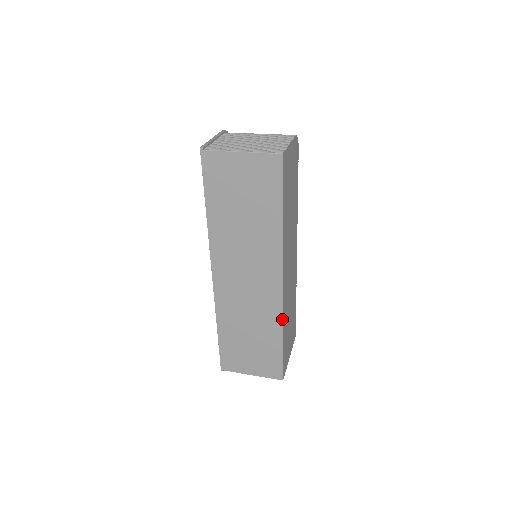
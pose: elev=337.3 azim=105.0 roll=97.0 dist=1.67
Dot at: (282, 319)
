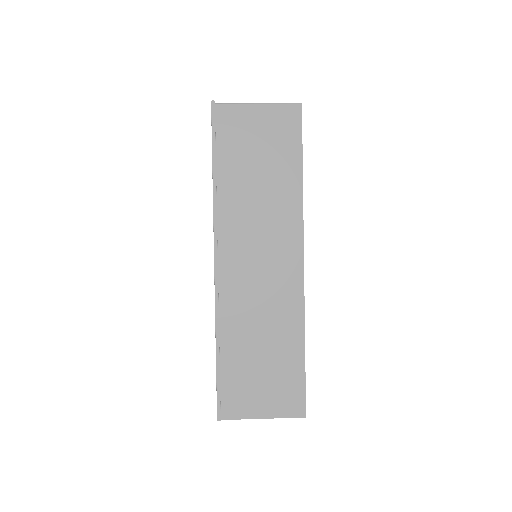
Dot at: (303, 314)
